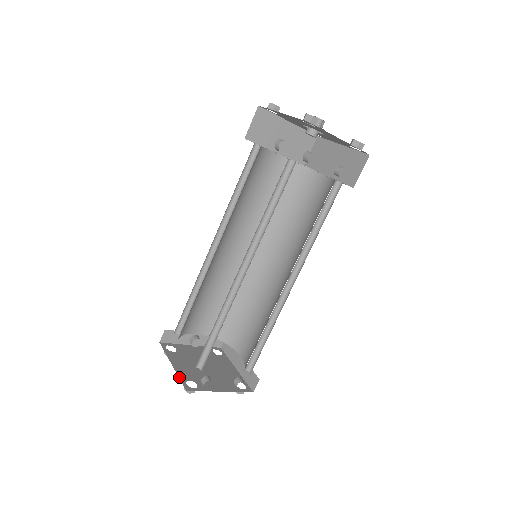
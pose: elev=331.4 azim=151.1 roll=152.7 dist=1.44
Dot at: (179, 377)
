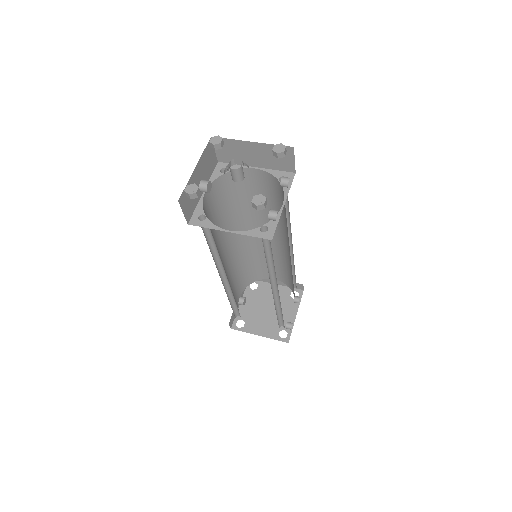
Dot at: occluded
